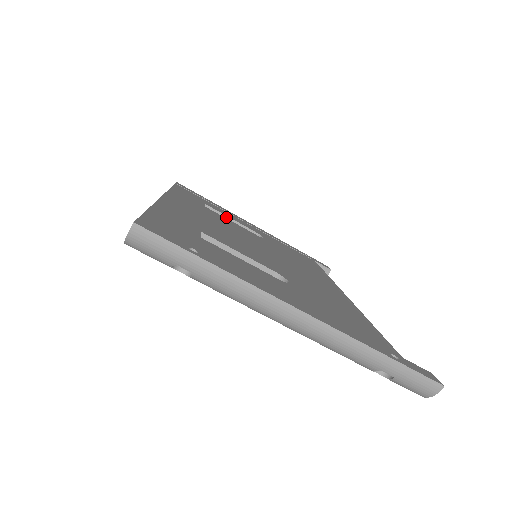
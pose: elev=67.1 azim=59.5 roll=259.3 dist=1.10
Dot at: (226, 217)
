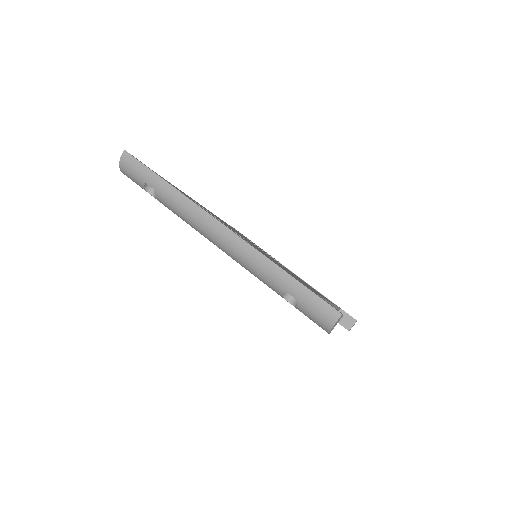
Dot at: occluded
